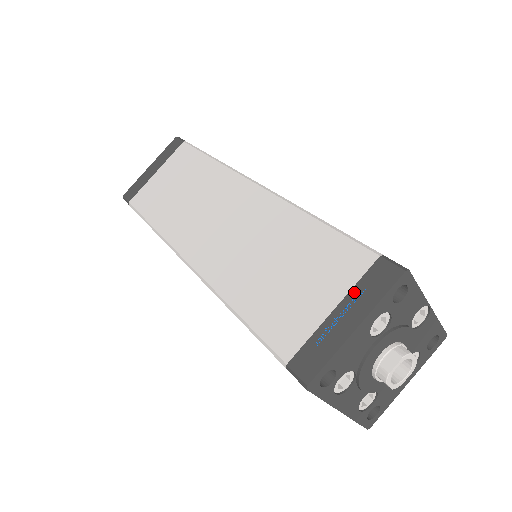
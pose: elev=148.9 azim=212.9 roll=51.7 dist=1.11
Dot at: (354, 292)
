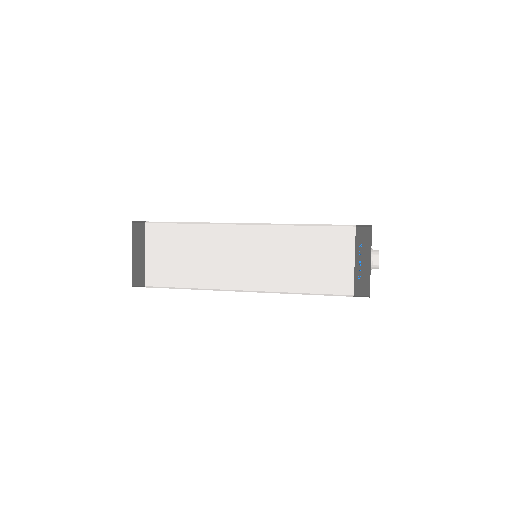
Dot at: (357, 249)
